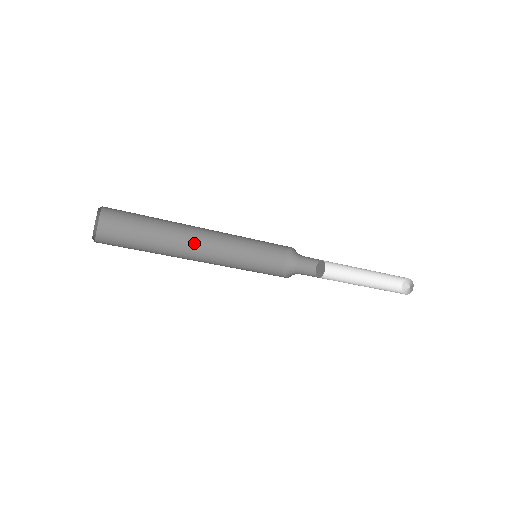
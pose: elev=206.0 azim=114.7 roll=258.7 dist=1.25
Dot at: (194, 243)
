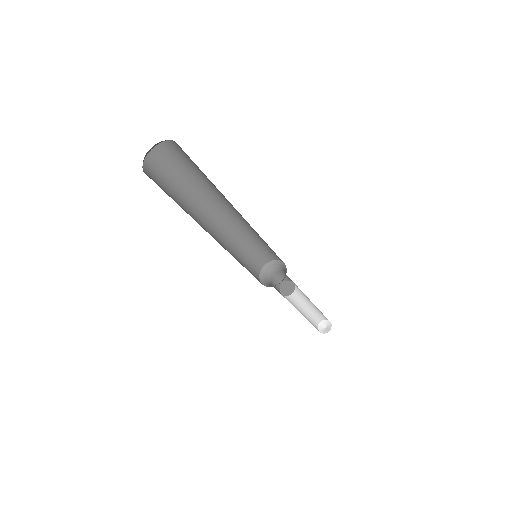
Dot at: (213, 218)
